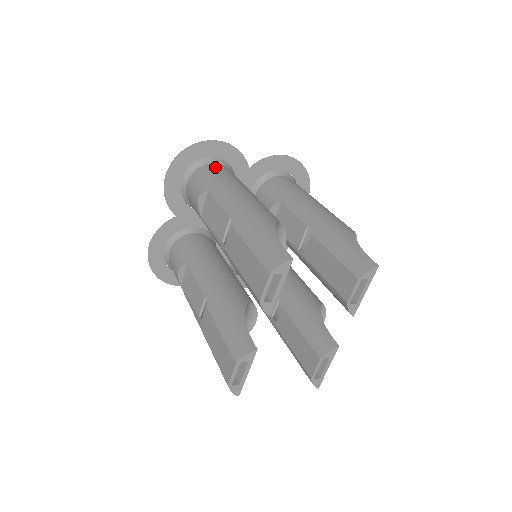
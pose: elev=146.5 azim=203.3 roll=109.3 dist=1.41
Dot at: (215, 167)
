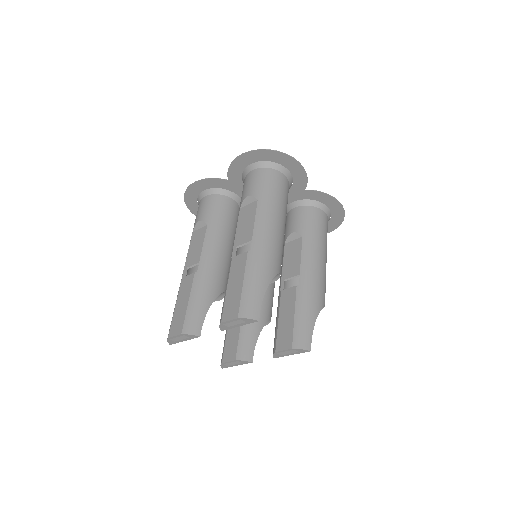
Dot at: (279, 179)
